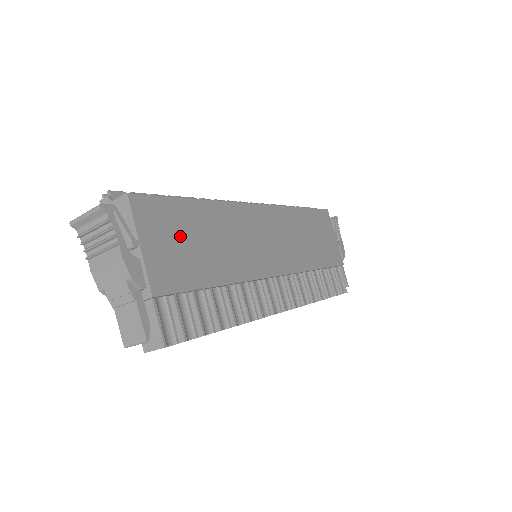
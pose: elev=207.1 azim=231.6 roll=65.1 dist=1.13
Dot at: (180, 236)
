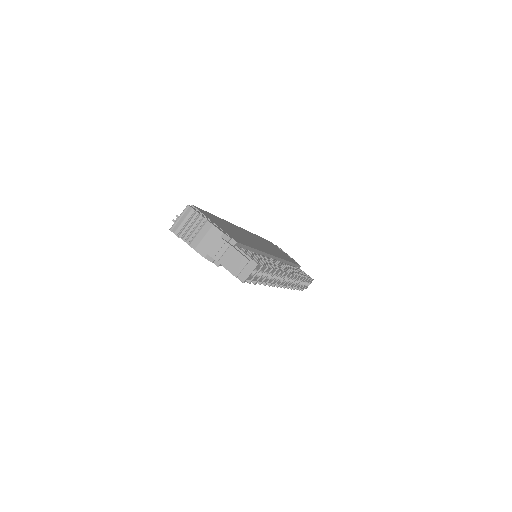
Dot at: (224, 226)
